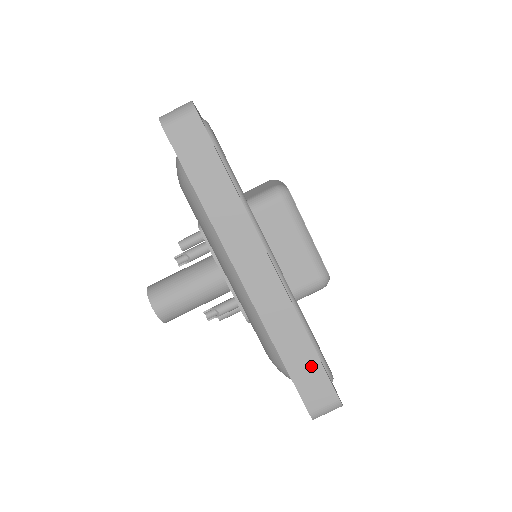
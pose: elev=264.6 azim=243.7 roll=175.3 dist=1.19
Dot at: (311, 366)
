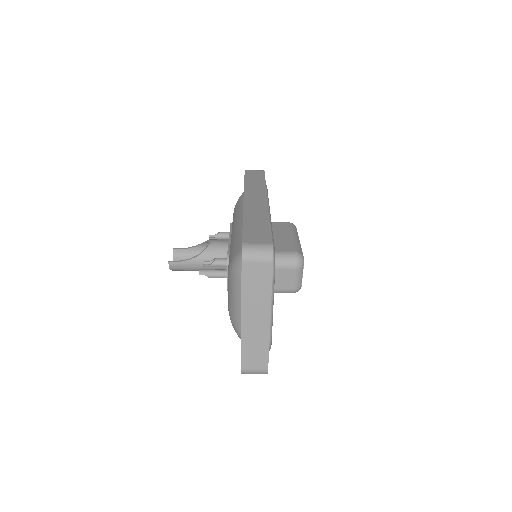
Dot at: occluded
